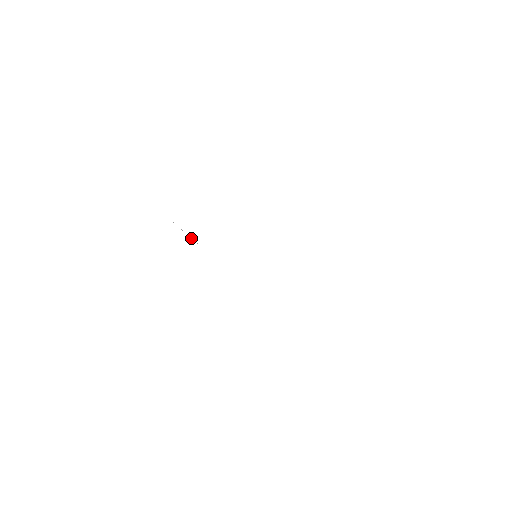
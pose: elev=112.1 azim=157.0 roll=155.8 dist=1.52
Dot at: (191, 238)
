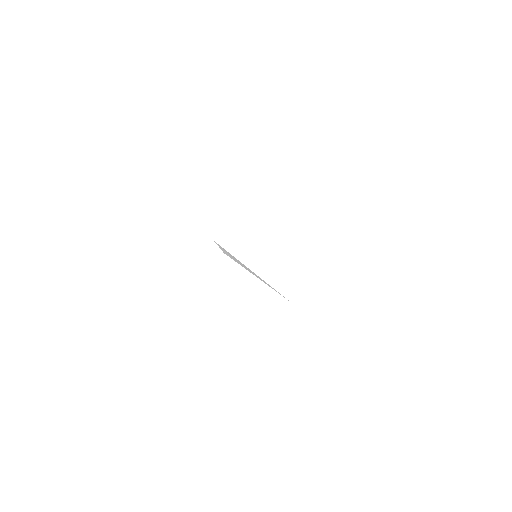
Dot at: (225, 253)
